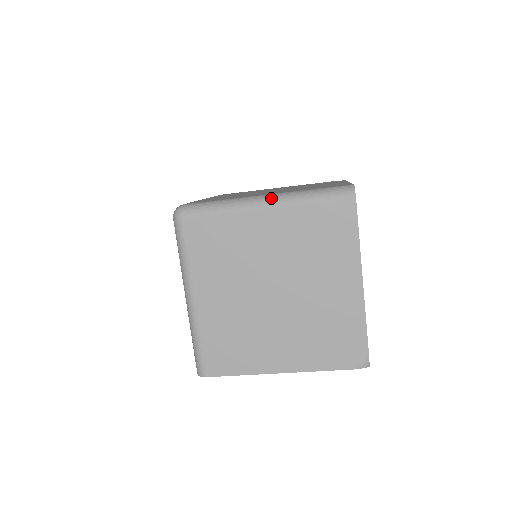
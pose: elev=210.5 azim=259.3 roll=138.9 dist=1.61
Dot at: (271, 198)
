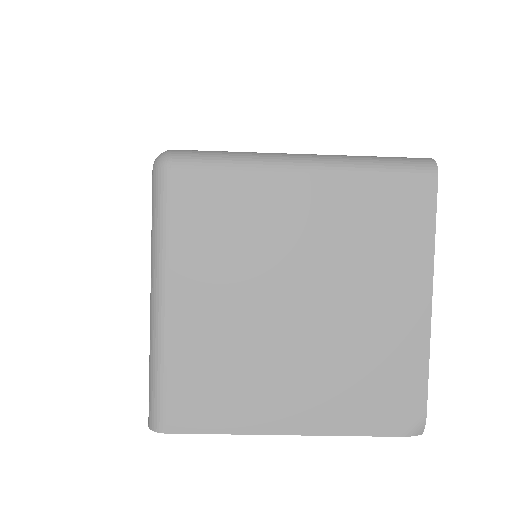
Dot at: (313, 157)
